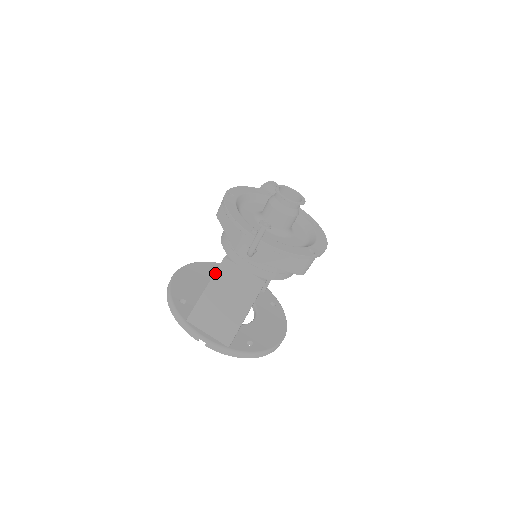
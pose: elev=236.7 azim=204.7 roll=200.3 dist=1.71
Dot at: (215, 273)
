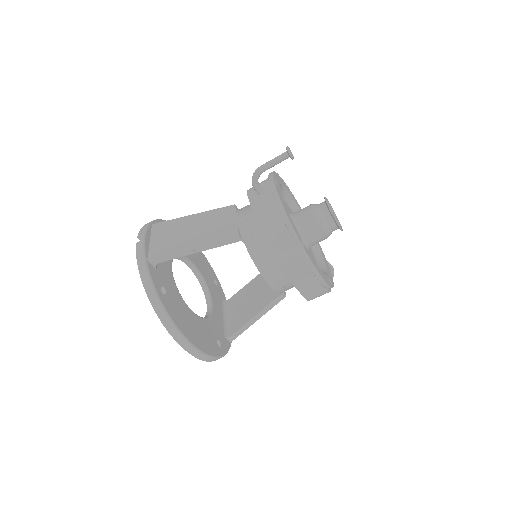
Dot at: (215, 209)
